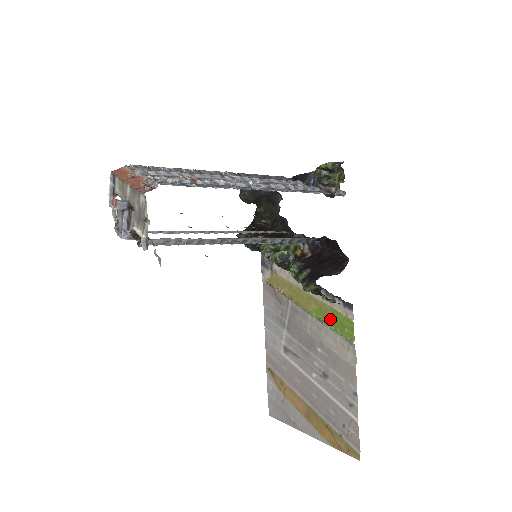
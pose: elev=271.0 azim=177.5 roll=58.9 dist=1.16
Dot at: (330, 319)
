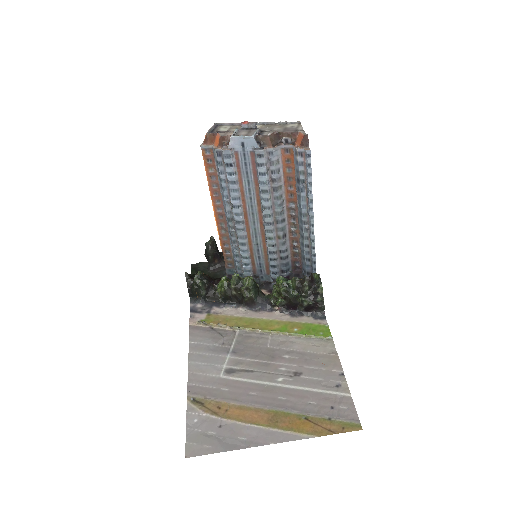
Dot at: (299, 330)
